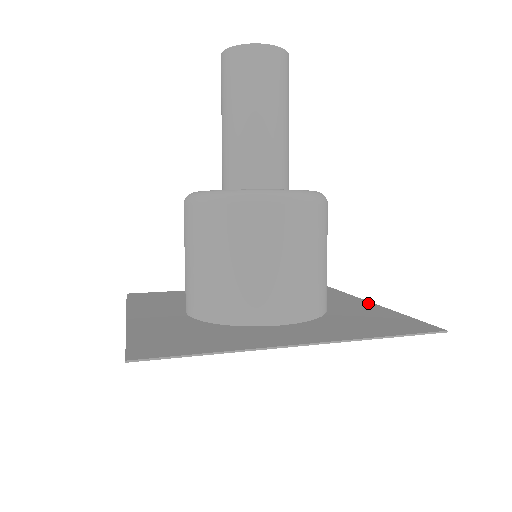
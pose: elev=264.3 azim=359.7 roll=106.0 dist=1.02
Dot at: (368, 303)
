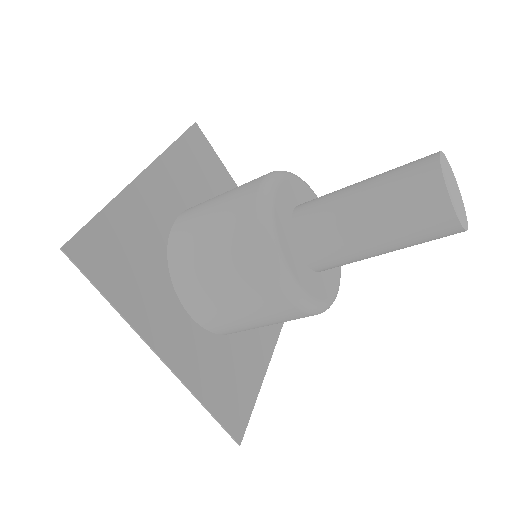
Dot at: occluded
